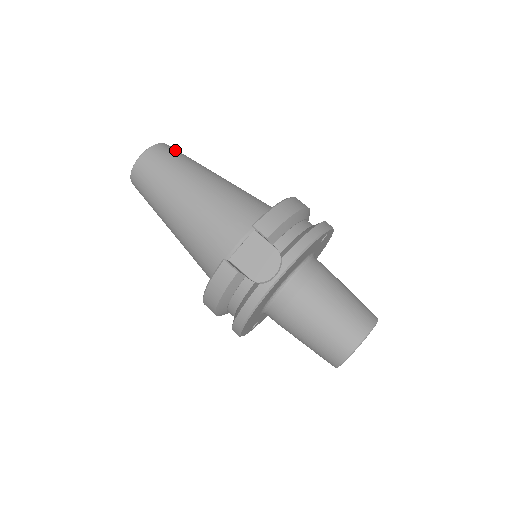
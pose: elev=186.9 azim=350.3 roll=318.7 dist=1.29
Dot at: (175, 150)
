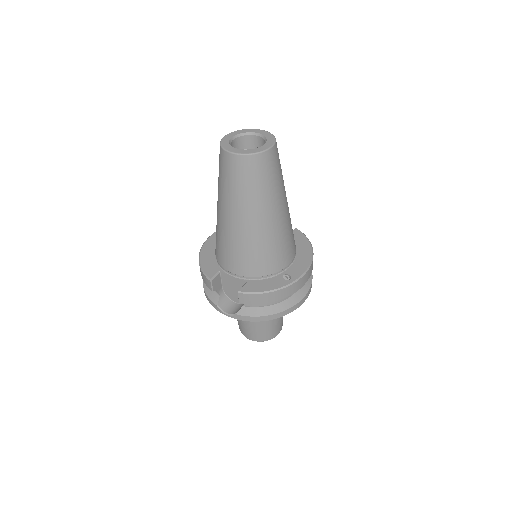
Dot at: (267, 167)
